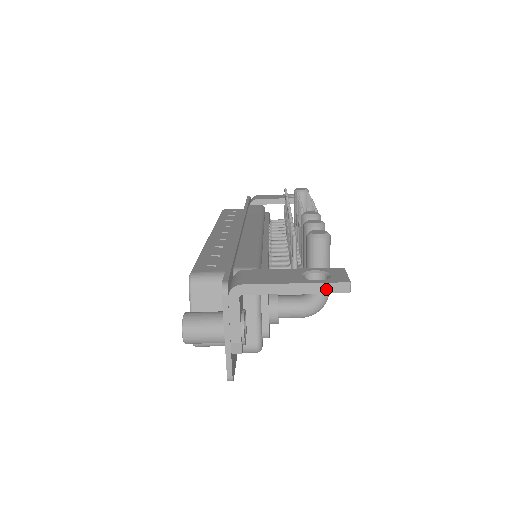
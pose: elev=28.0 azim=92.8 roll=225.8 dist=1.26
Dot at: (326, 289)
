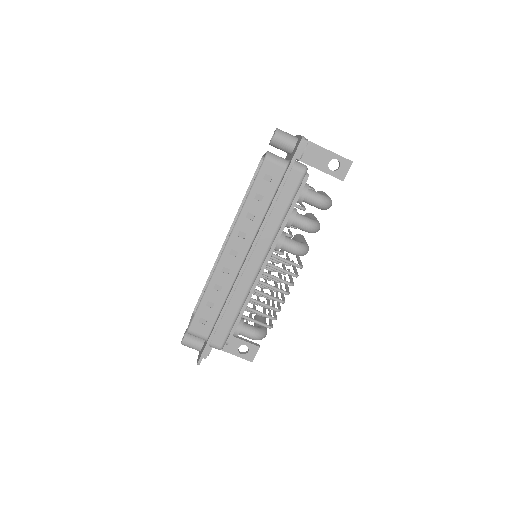
Dot at: (342, 157)
